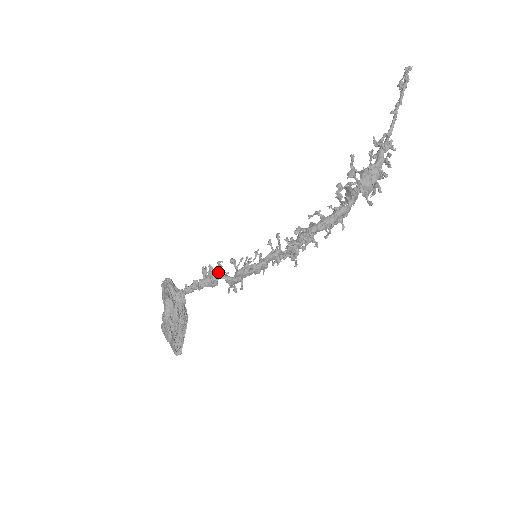
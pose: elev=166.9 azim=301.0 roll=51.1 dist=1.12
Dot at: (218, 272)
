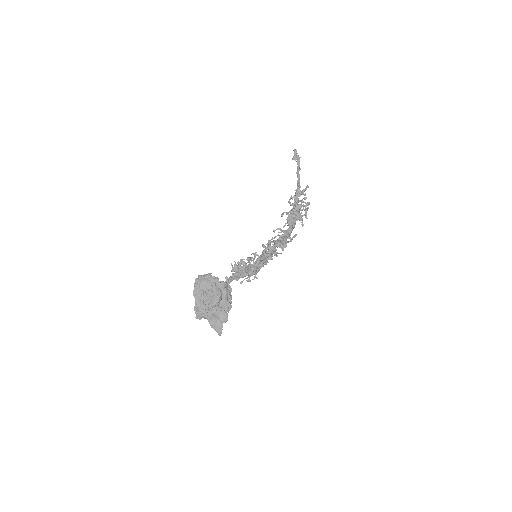
Dot at: (247, 266)
